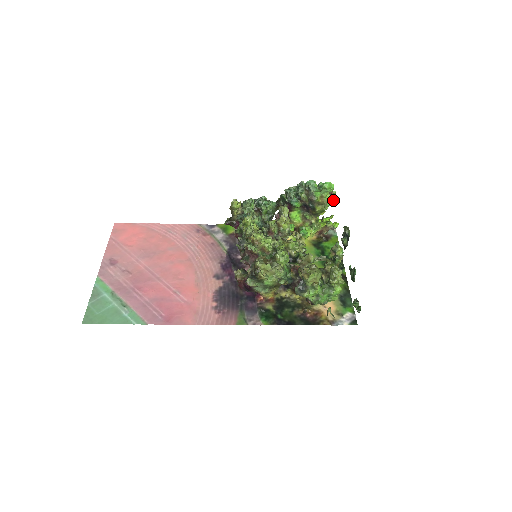
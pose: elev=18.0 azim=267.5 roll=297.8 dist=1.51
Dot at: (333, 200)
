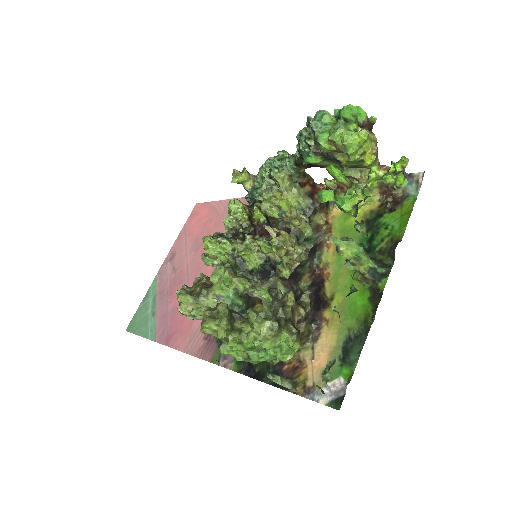
Dot at: (357, 141)
